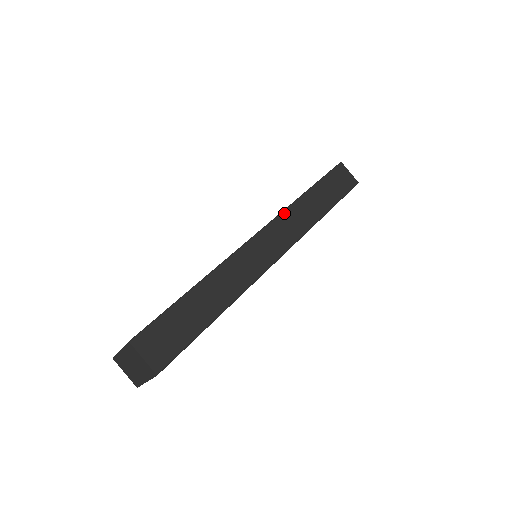
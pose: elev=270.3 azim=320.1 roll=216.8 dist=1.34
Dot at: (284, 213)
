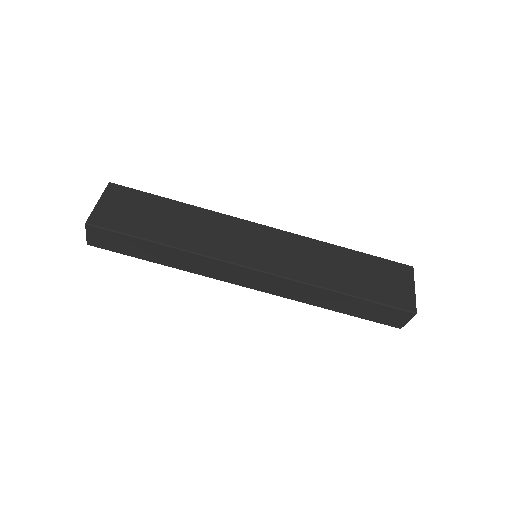
Dot at: (294, 282)
